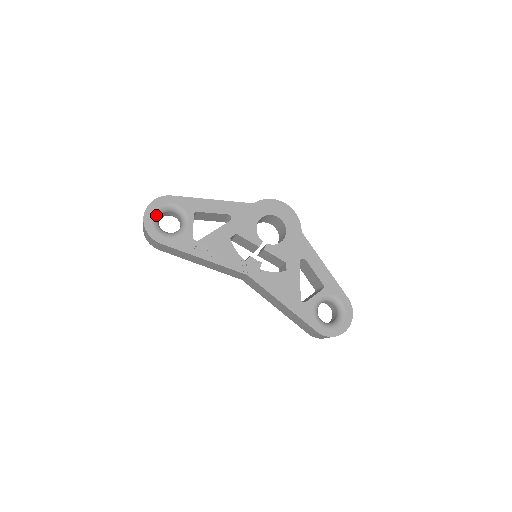
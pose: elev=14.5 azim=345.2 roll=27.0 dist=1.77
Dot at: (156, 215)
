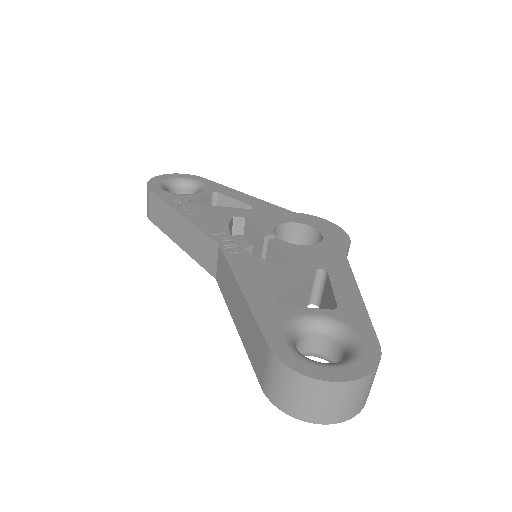
Dot at: (173, 180)
